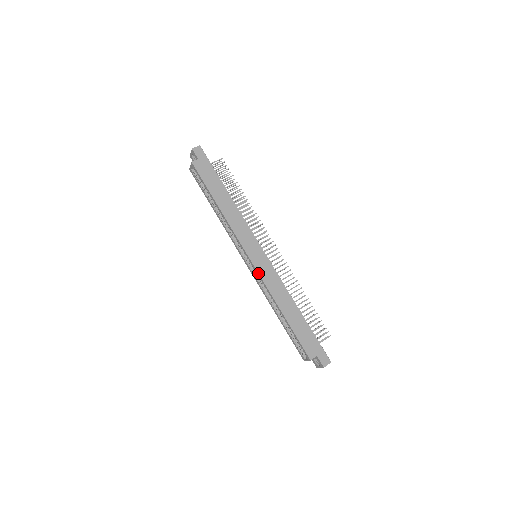
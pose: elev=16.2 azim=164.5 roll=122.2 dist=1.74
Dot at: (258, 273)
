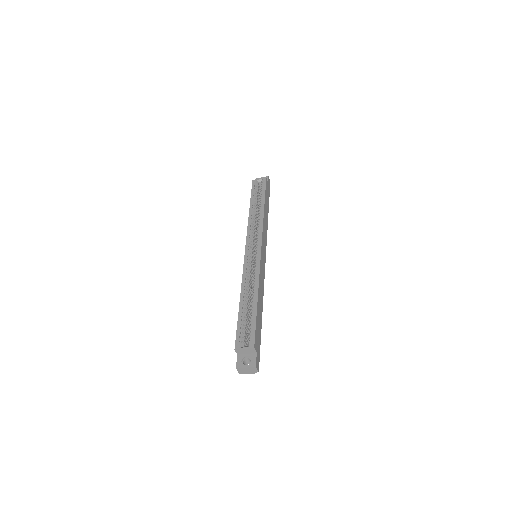
Dot at: (261, 260)
